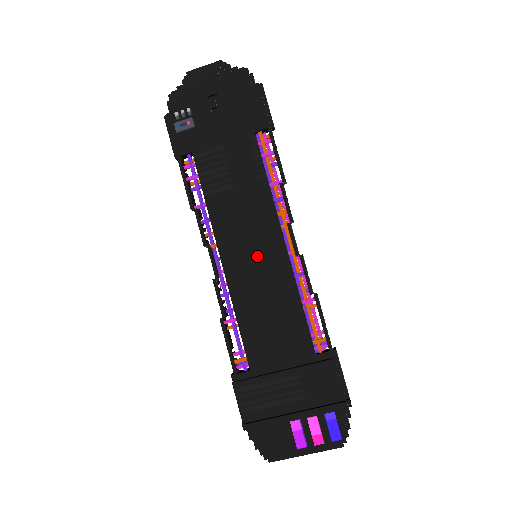
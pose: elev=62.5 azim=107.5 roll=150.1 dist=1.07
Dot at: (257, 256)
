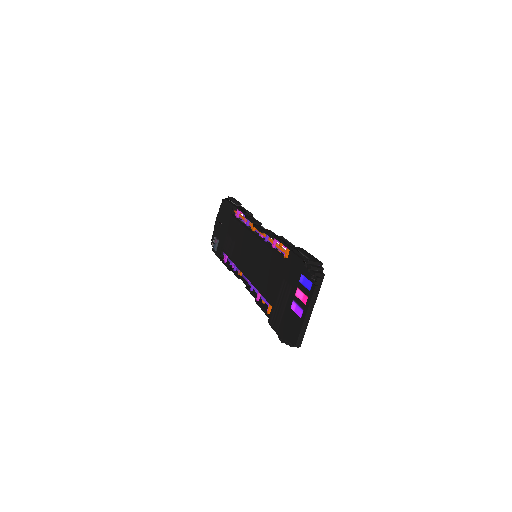
Dot at: (252, 254)
